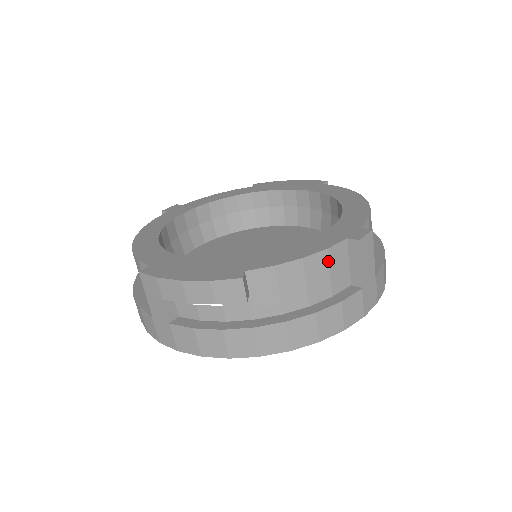
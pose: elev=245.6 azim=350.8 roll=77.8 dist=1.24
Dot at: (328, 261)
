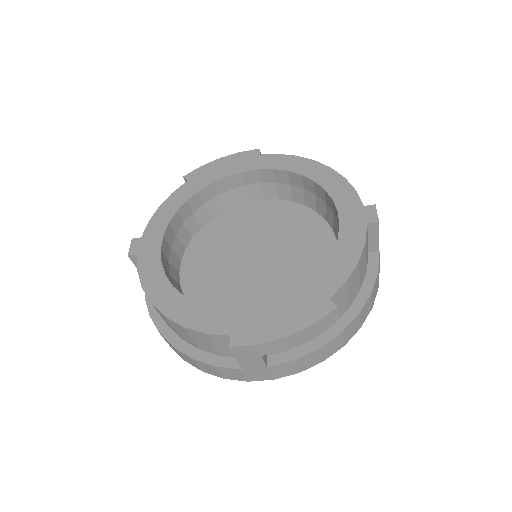
Dot at: occluded
